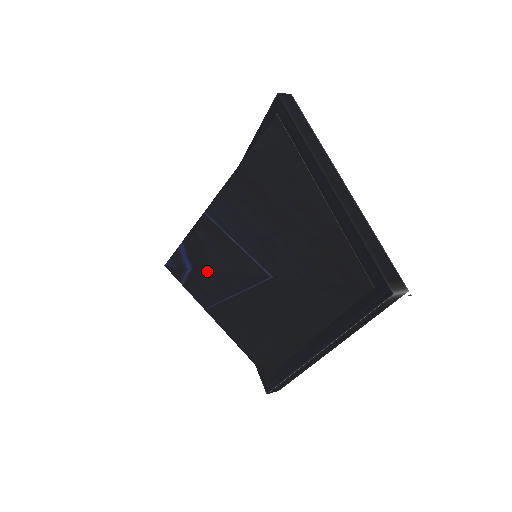
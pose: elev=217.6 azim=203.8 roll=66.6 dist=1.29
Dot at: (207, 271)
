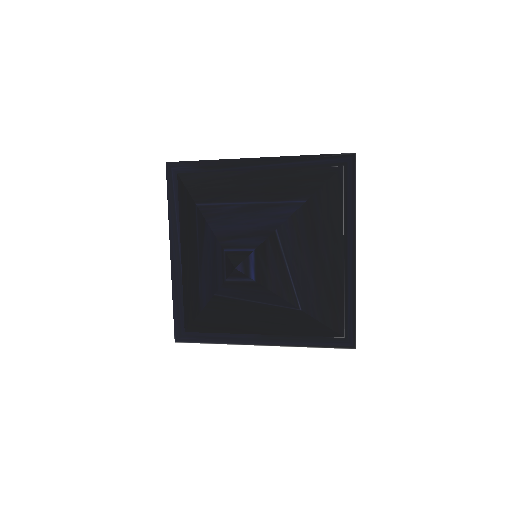
Dot at: (263, 287)
